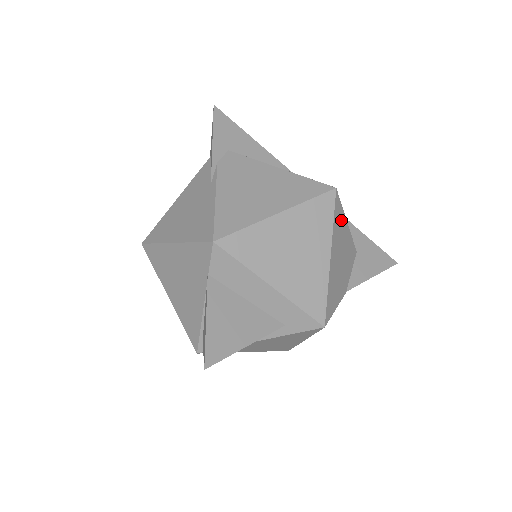
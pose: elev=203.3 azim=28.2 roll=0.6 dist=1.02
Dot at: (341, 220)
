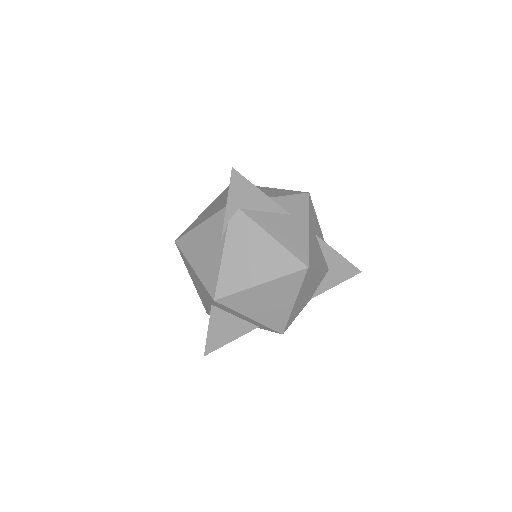
Dot at: (311, 275)
